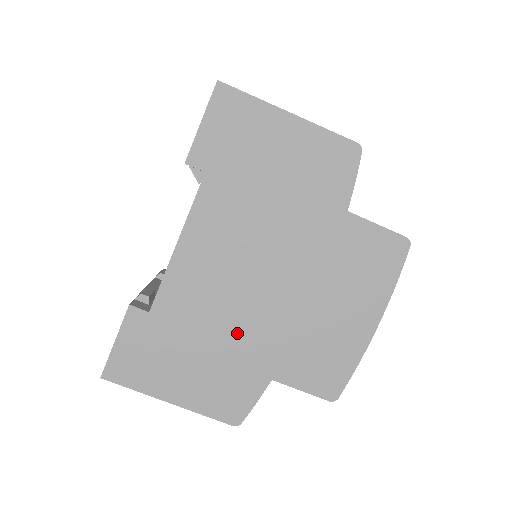
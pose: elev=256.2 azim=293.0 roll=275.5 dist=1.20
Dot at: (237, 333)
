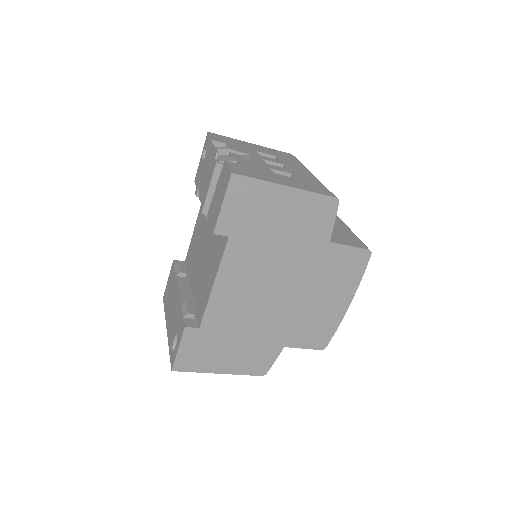
Dot at: (260, 327)
